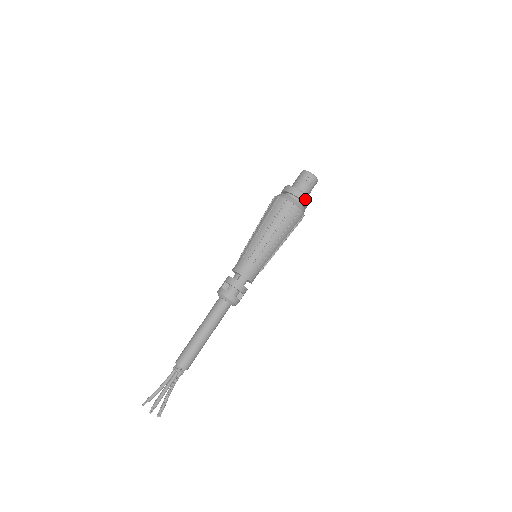
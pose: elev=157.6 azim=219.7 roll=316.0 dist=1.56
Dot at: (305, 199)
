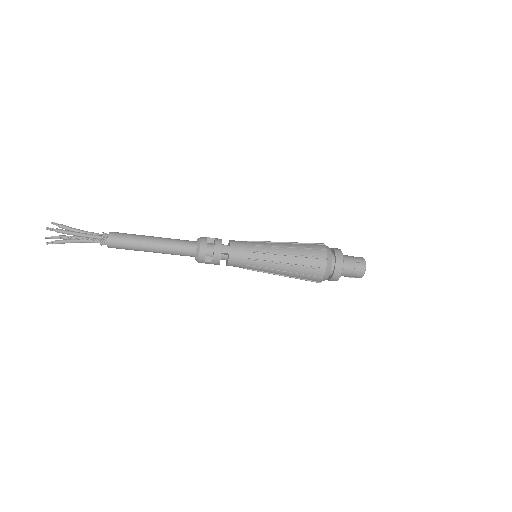
Dot at: (339, 269)
